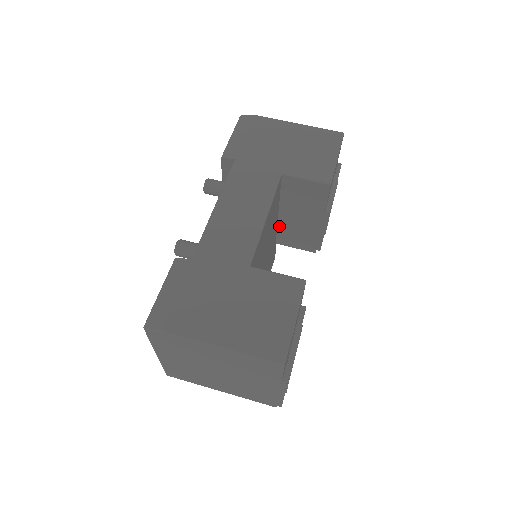
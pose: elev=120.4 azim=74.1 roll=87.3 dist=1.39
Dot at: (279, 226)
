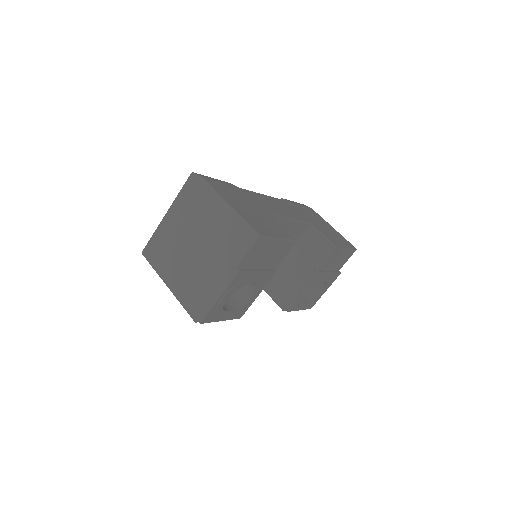
Dot at: (277, 270)
